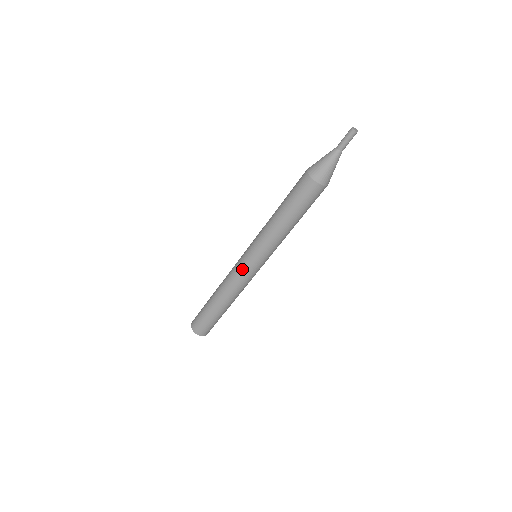
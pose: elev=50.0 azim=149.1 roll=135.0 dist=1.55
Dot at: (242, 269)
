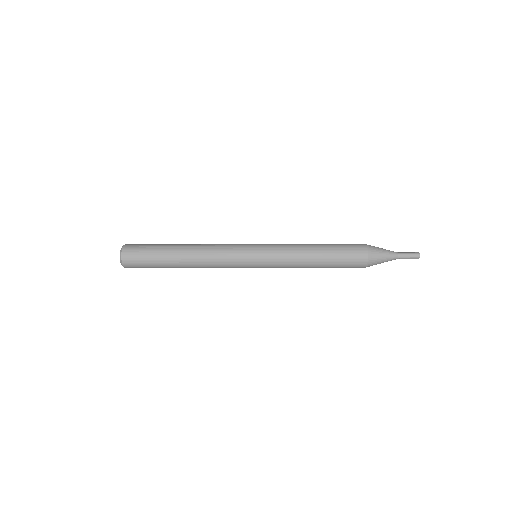
Dot at: (240, 260)
